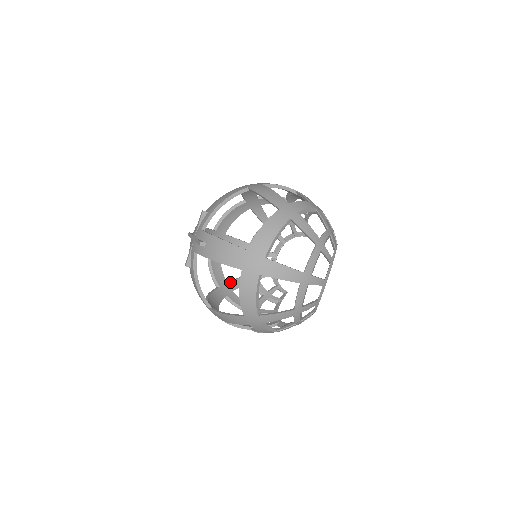
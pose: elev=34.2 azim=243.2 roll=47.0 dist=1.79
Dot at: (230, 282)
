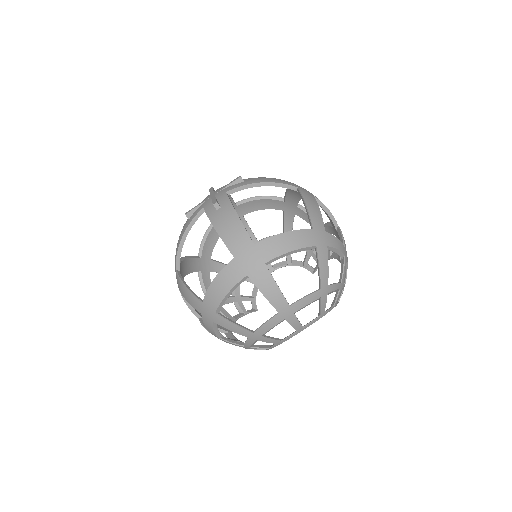
Dot at: (214, 261)
